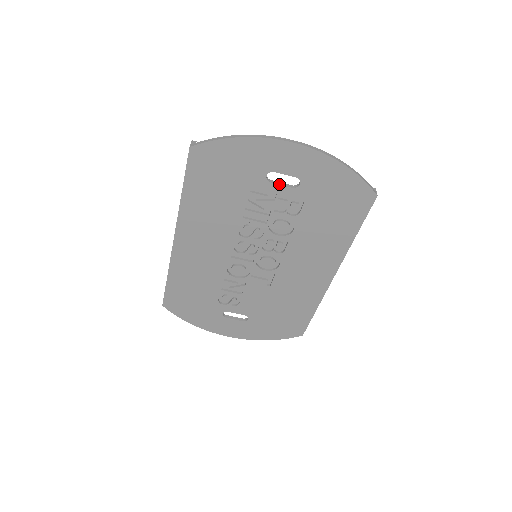
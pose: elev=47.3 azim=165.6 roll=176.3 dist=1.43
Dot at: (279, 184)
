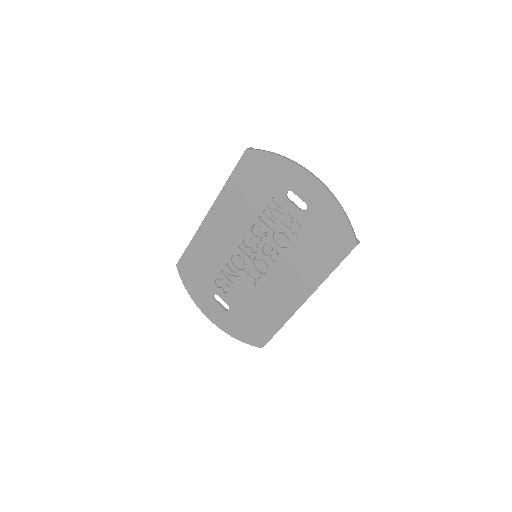
Dot at: (292, 203)
